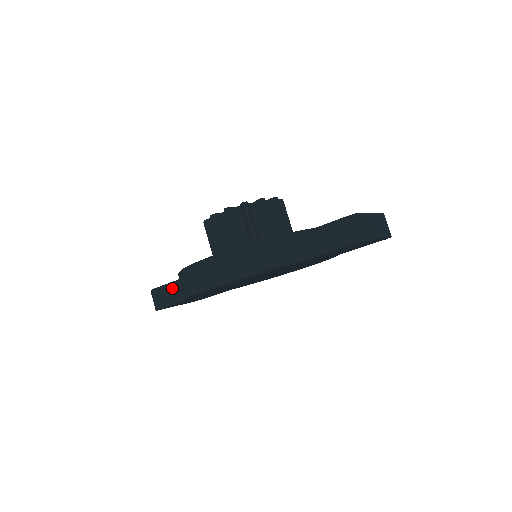
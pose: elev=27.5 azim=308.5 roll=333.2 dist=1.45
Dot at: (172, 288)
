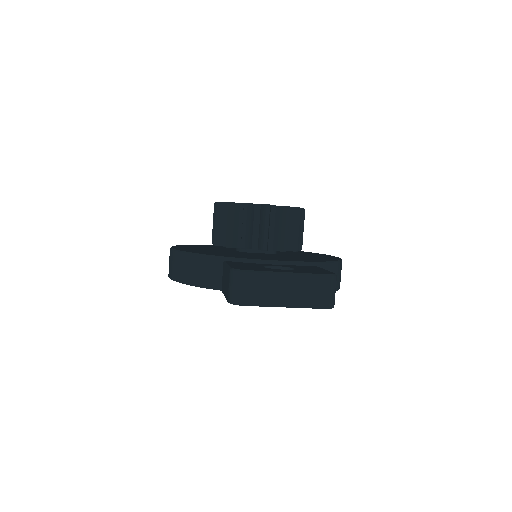
Dot at: occluded
